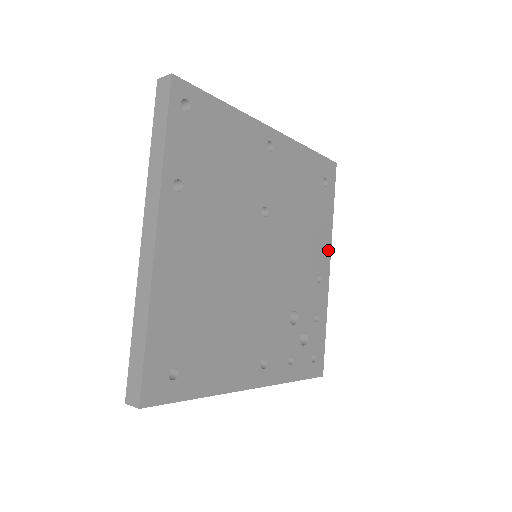
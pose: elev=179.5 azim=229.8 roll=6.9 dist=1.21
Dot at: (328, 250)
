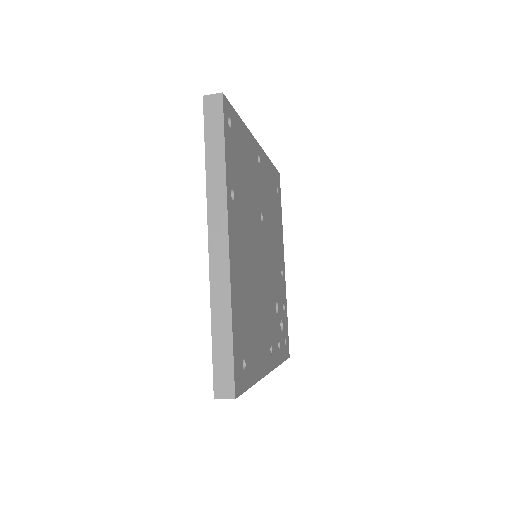
Dot at: (283, 248)
